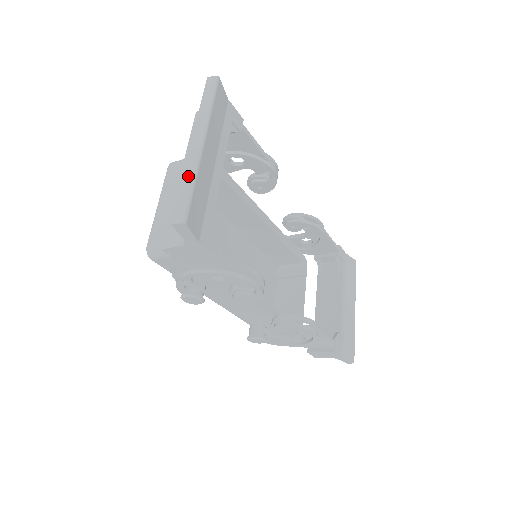
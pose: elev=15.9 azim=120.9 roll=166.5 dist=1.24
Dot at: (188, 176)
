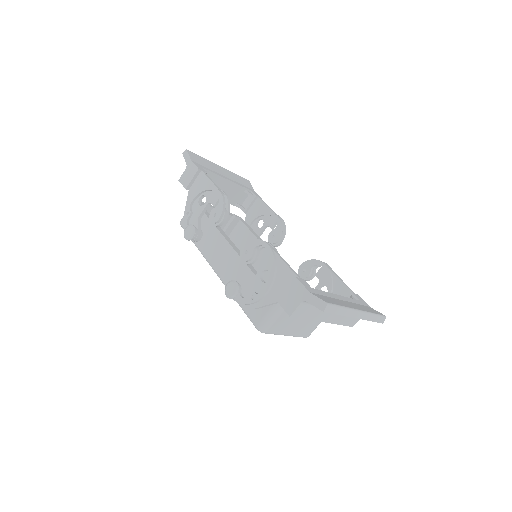
Dot at: occluded
